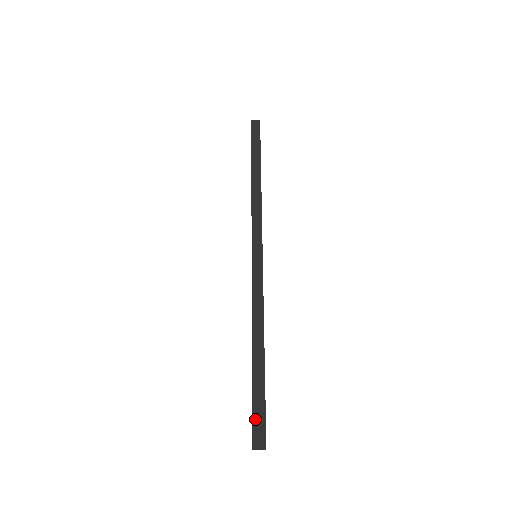
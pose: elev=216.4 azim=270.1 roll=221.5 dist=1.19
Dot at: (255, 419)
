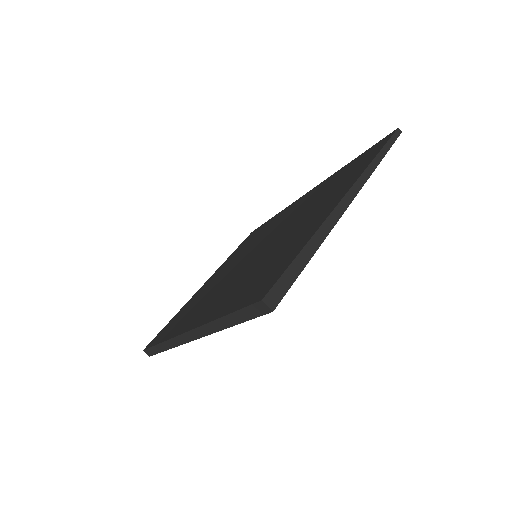
Dot at: (285, 277)
